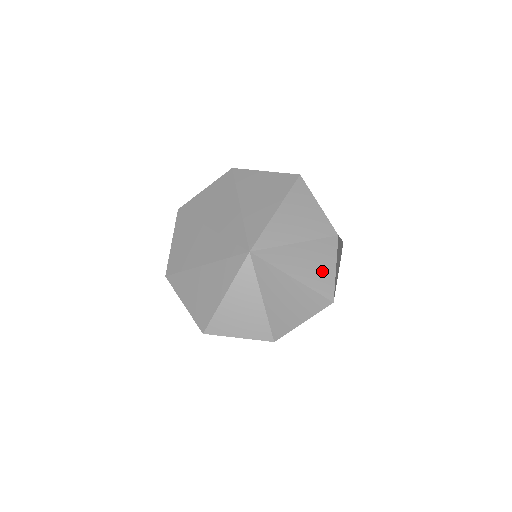
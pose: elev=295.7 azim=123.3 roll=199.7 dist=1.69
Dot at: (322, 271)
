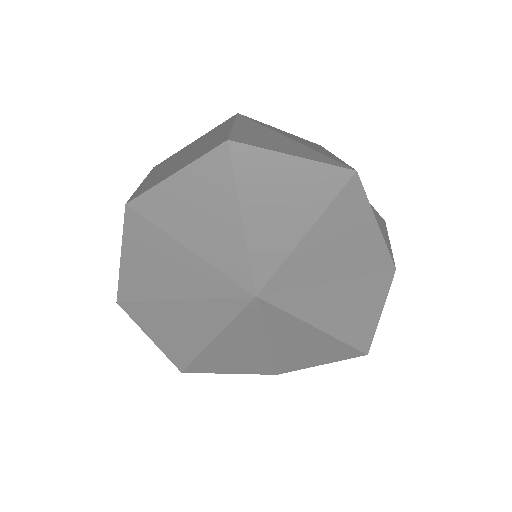
Dot at: (361, 319)
